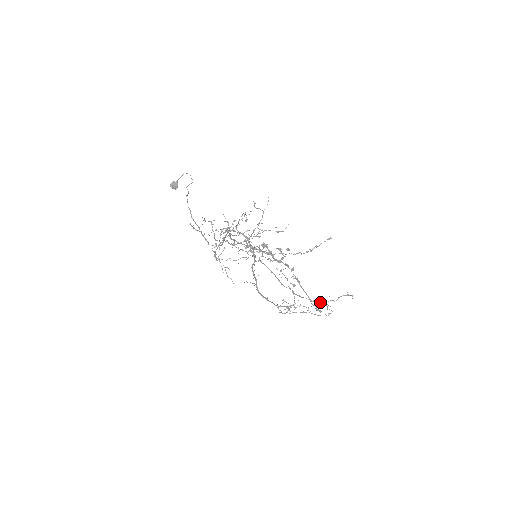
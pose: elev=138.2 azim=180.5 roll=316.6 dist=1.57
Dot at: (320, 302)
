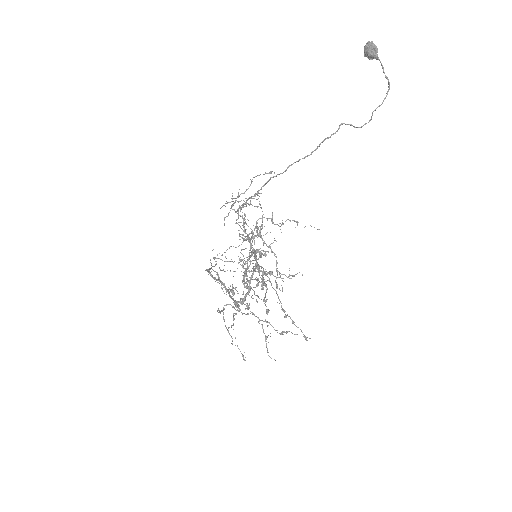
Dot at: occluded
